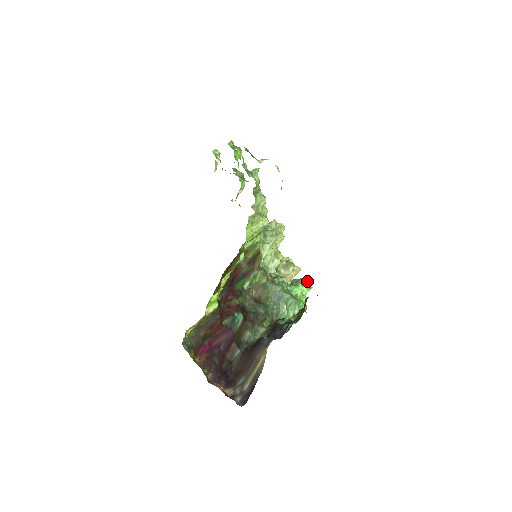
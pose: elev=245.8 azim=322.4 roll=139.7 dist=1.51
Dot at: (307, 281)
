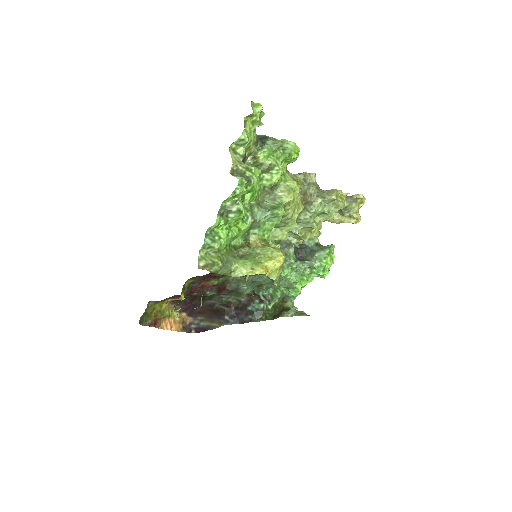
Dot at: (327, 268)
